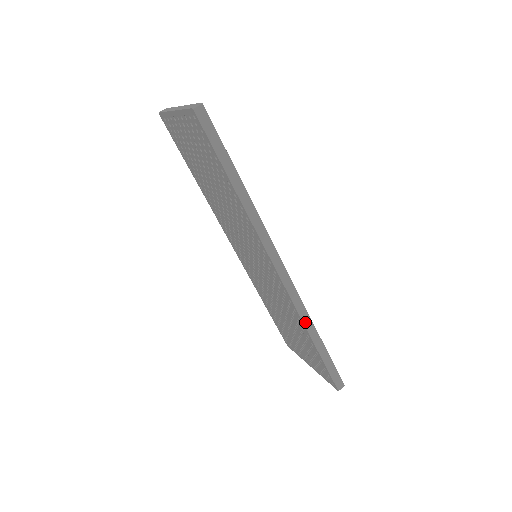
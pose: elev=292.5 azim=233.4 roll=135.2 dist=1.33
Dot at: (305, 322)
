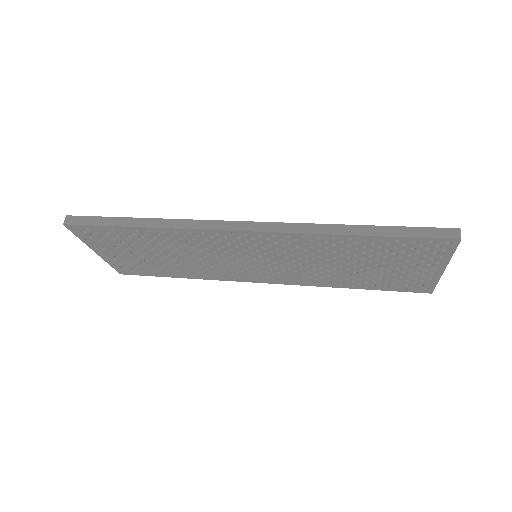
Dot at: (321, 232)
